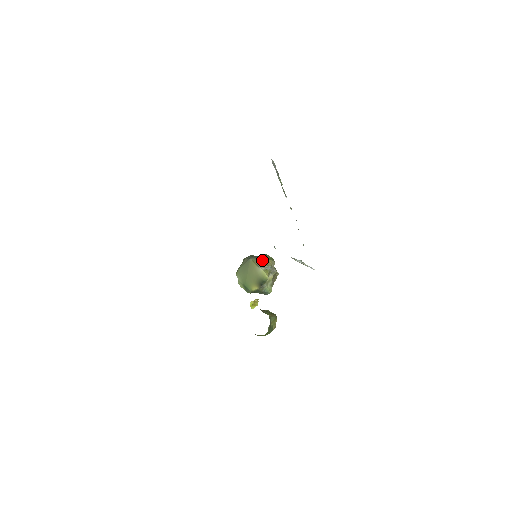
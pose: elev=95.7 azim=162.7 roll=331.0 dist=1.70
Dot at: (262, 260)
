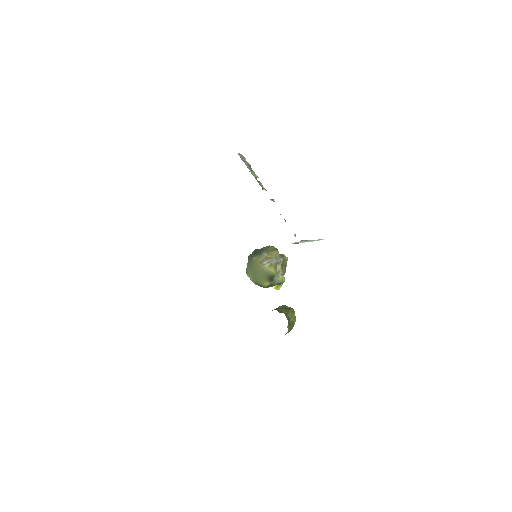
Dot at: (264, 255)
